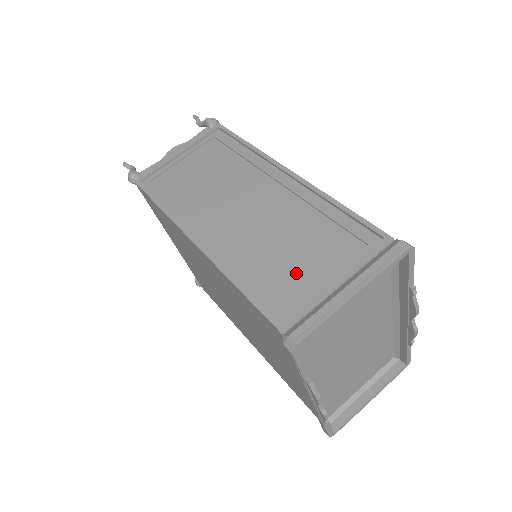
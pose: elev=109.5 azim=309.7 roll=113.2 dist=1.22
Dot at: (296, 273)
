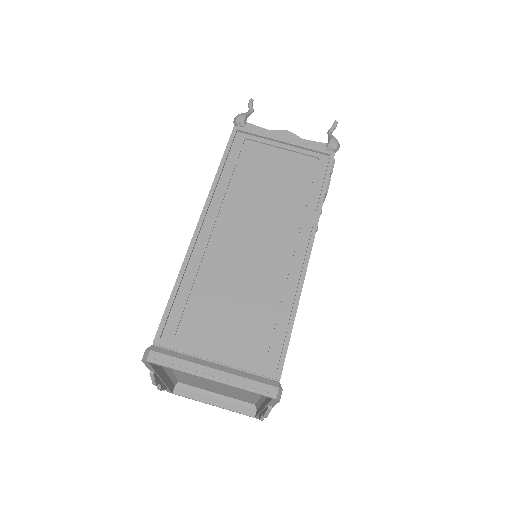
Dot at: (212, 320)
